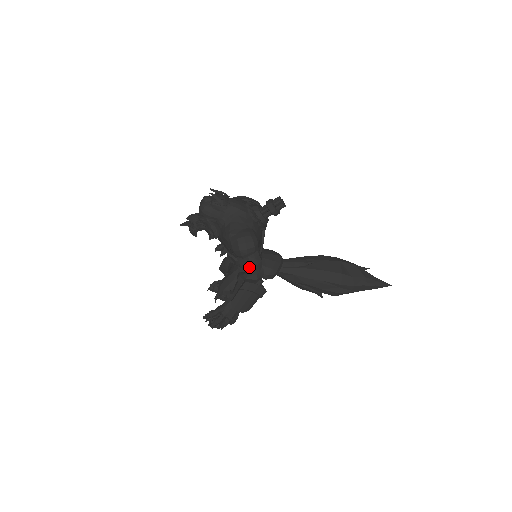
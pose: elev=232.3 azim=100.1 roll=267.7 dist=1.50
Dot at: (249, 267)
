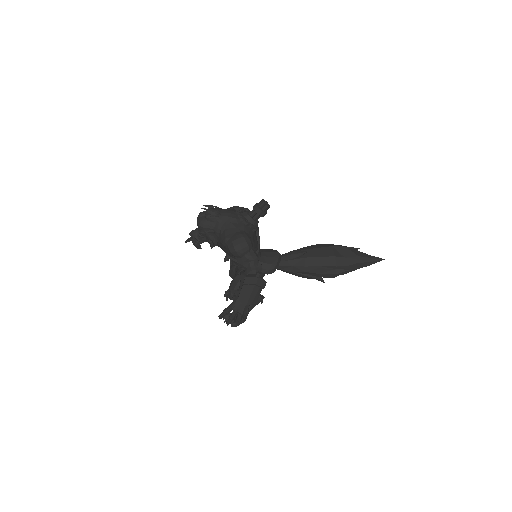
Dot at: (247, 264)
